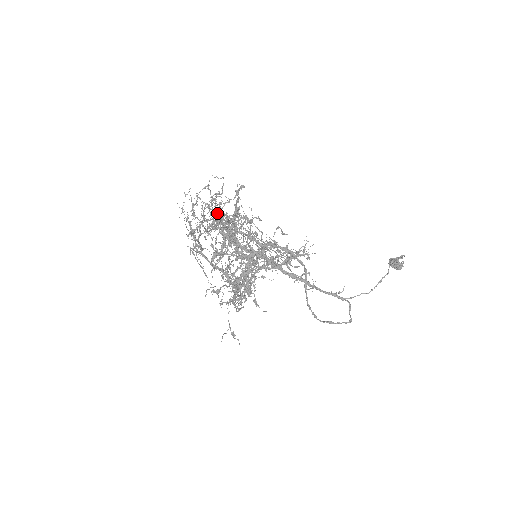
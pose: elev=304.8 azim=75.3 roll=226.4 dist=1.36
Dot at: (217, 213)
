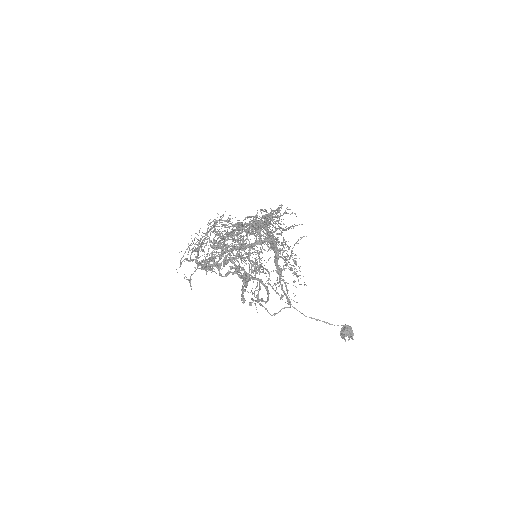
Dot at: (255, 227)
